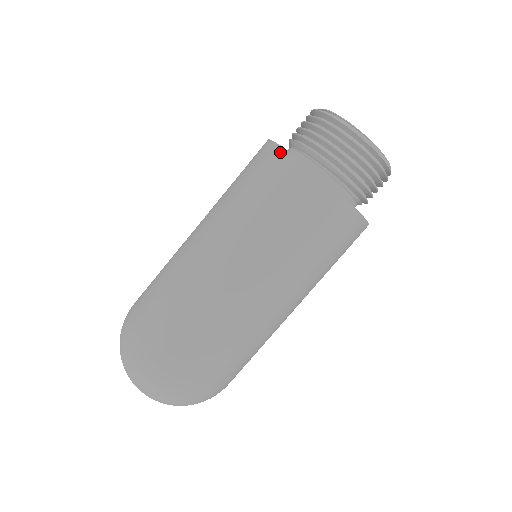
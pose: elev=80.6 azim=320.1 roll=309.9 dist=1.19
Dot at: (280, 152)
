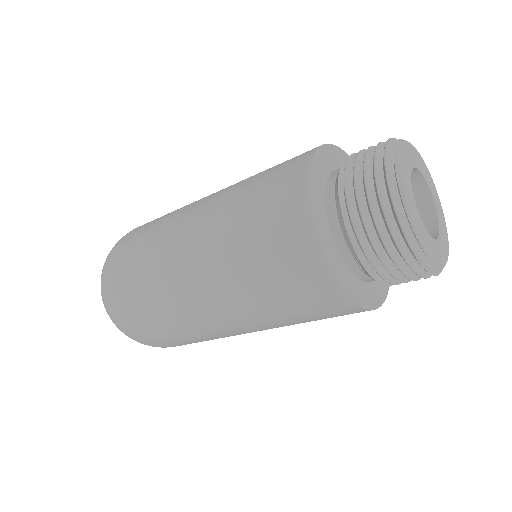
Dot at: (340, 297)
